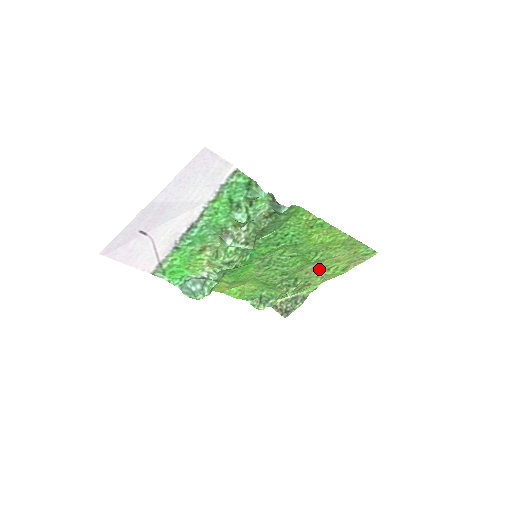
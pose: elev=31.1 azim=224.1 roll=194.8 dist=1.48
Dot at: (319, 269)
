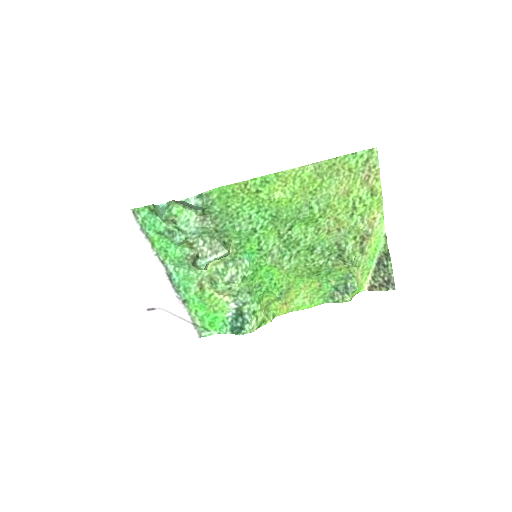
Dot at: (345, 216)
